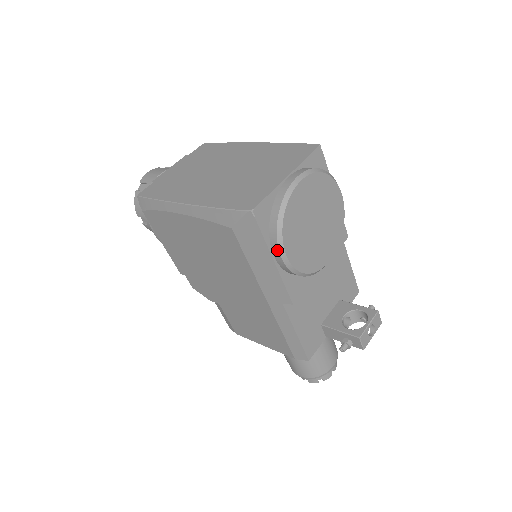
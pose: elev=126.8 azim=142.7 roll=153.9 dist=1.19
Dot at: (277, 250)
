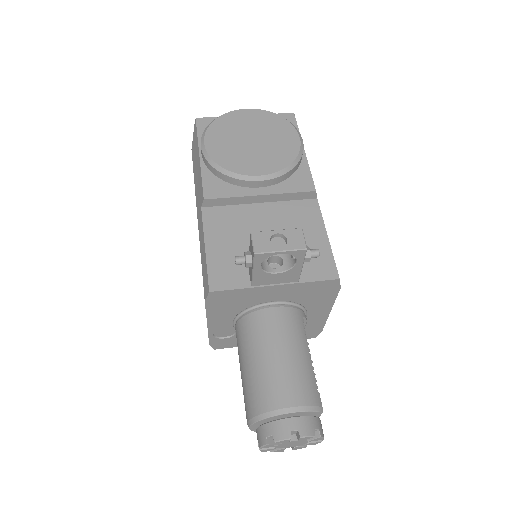
Dot at: (201, 142)
